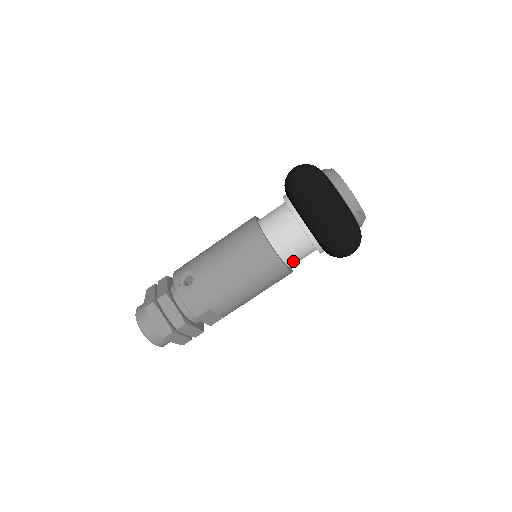
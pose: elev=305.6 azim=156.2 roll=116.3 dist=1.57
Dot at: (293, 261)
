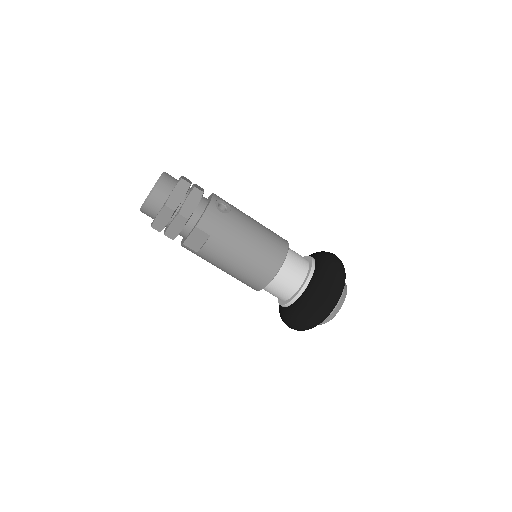
Dot at: (273, 286)
